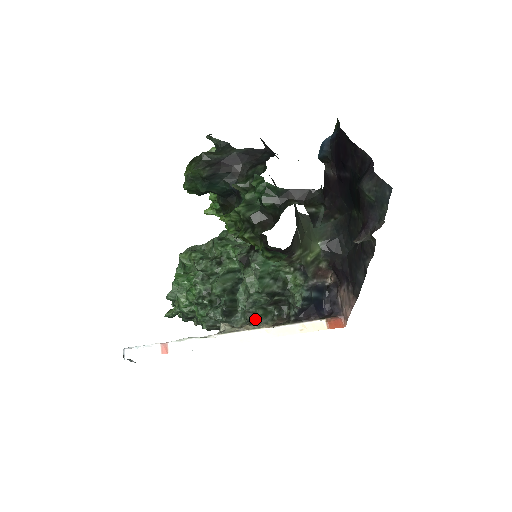
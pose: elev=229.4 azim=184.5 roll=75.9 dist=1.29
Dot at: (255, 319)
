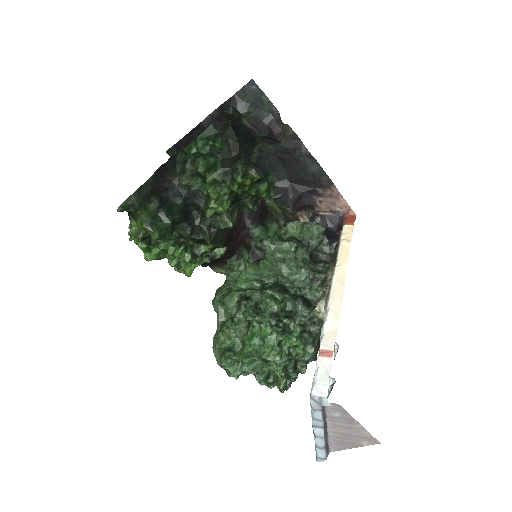
Dot at: (322, 276)
